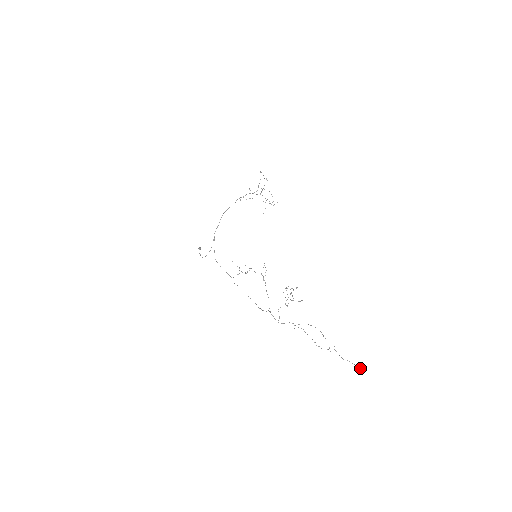
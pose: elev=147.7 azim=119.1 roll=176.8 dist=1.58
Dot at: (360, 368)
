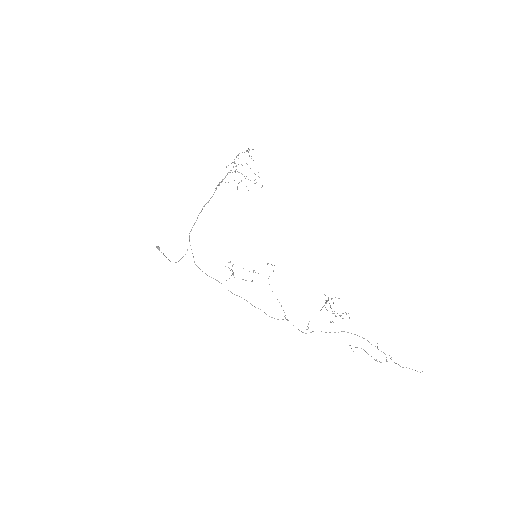
Dot at: occluded
